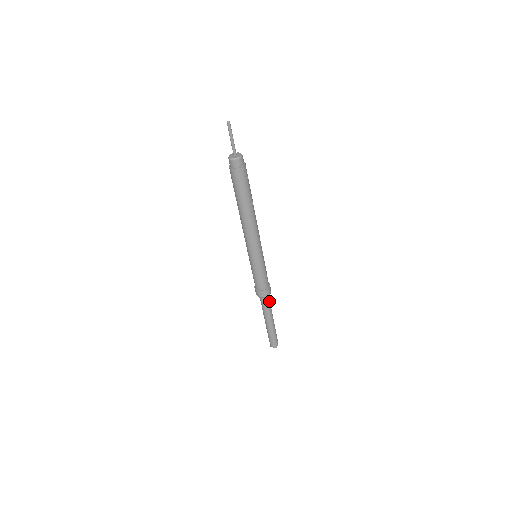
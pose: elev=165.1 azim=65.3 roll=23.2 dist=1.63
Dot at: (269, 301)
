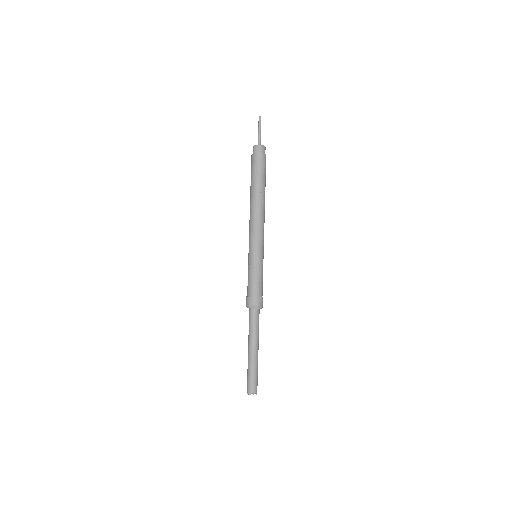
Dot at: (256, 319)
